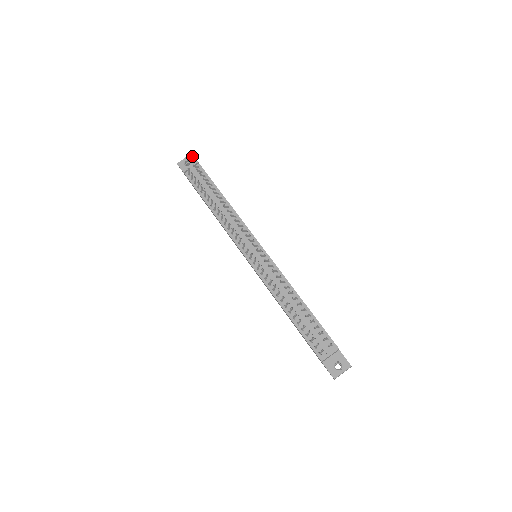
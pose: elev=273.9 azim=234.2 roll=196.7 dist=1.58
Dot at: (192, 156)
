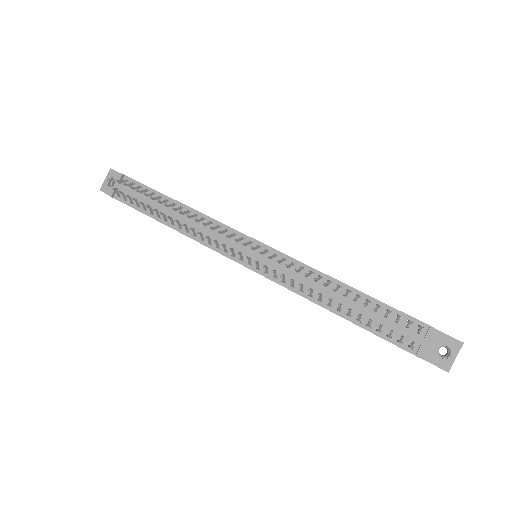
Dot at: (113, 171)
